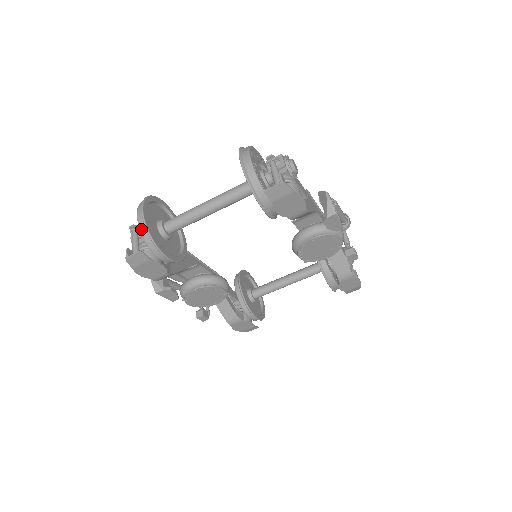
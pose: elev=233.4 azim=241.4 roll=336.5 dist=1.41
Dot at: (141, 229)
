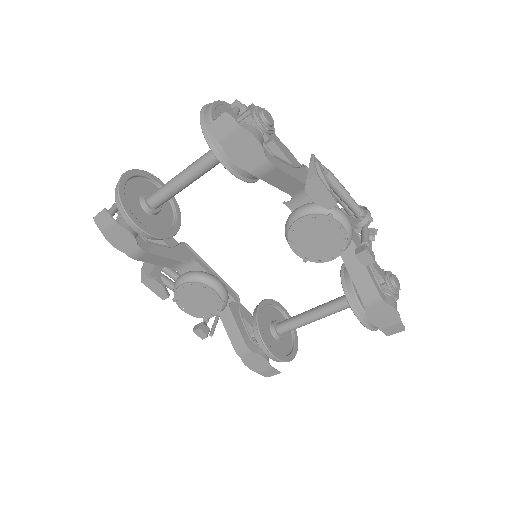
Dot at: (115, 191)
